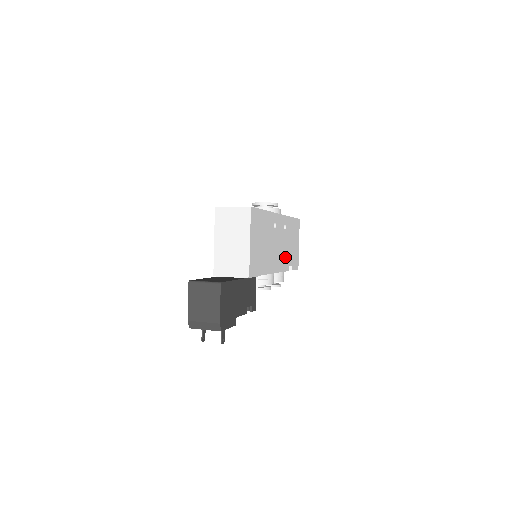
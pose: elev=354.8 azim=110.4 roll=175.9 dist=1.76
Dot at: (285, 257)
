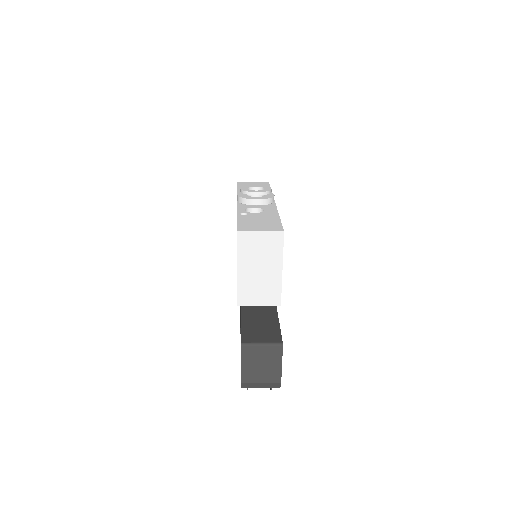
Dot at: occluded
